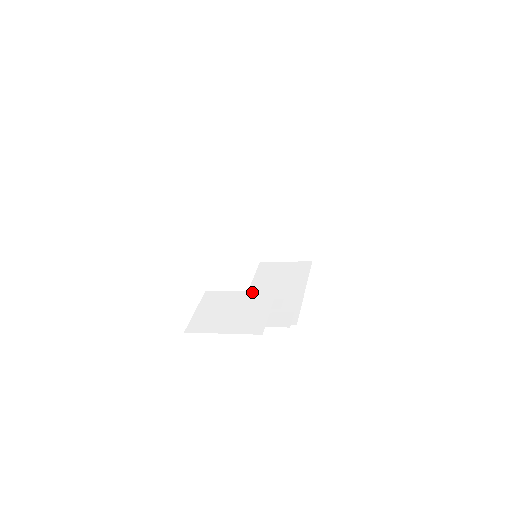
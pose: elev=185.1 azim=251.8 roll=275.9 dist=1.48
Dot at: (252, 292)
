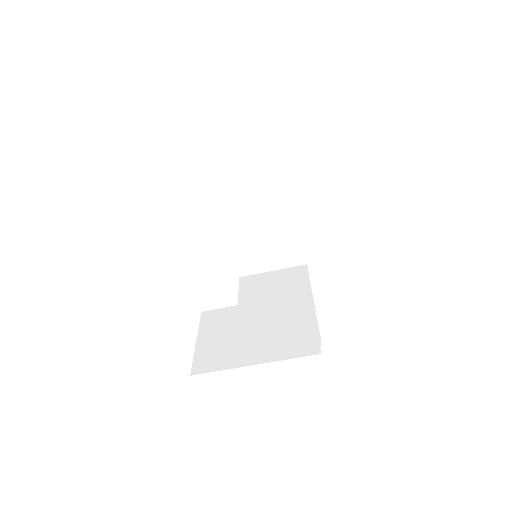
Dot at: (274, 299)
